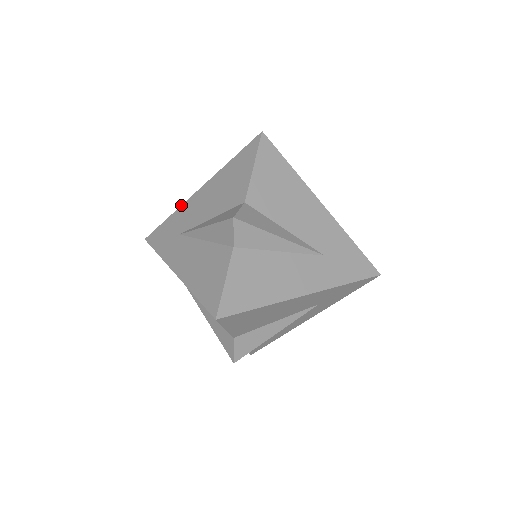
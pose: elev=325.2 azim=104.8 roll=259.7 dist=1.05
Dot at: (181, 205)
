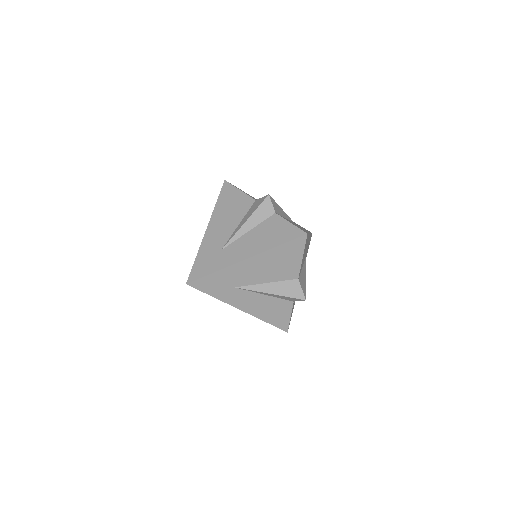
Dot at: occluded
